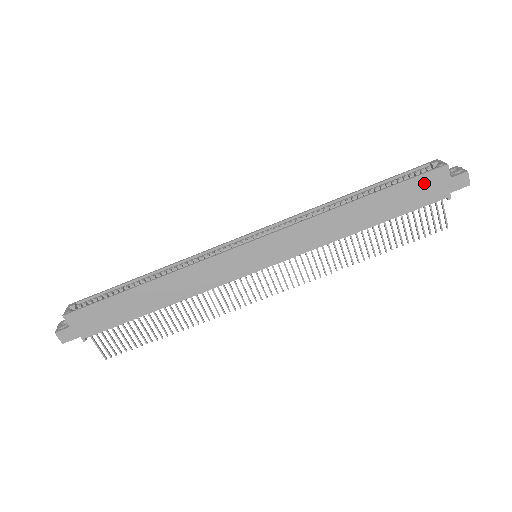
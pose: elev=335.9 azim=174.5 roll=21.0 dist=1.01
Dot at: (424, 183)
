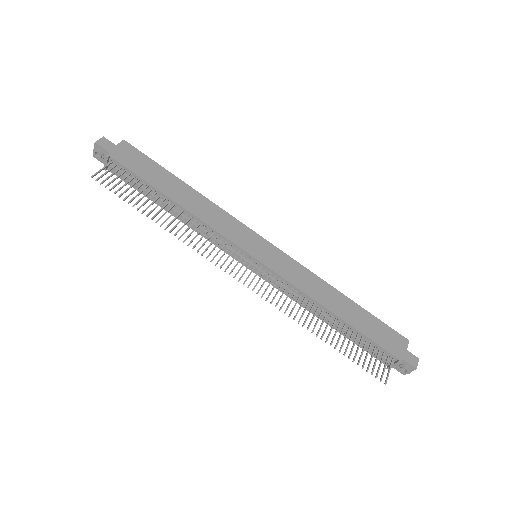
Dot at: (389, 334)
